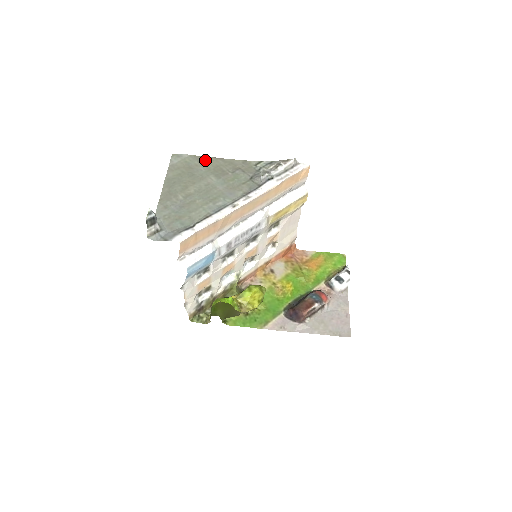
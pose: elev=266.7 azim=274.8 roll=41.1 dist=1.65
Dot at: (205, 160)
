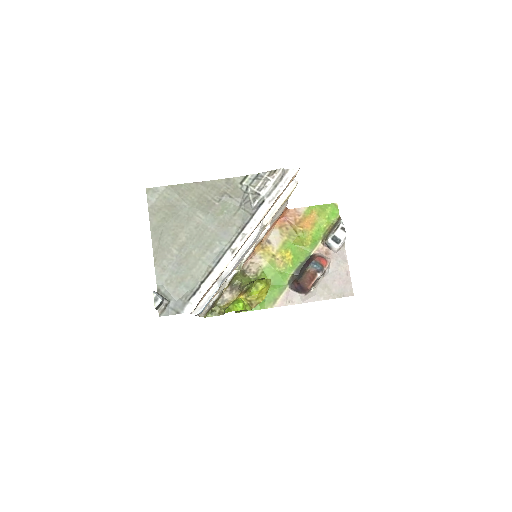
Dot at: (185, 190)
